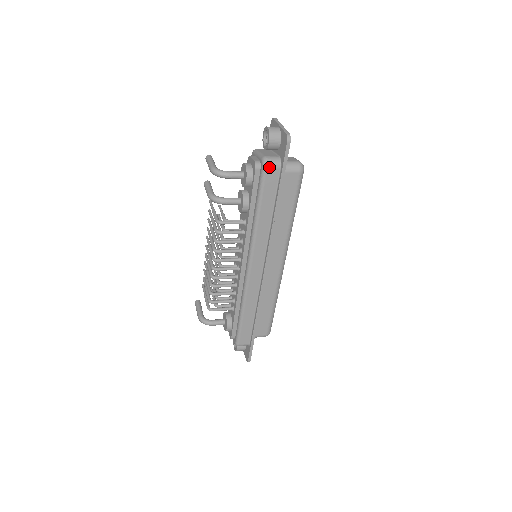
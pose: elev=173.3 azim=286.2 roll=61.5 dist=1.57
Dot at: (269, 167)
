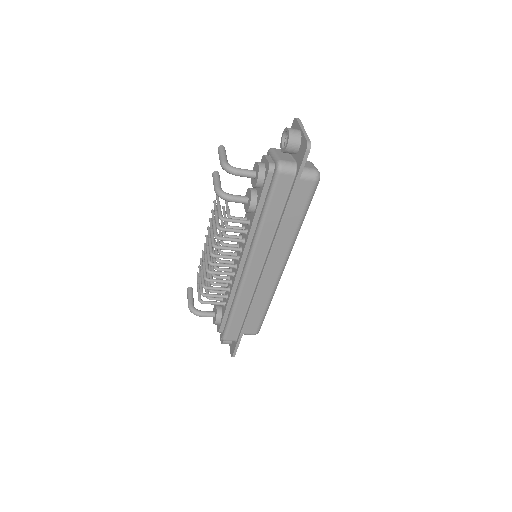
Dot at: (283, 172)
